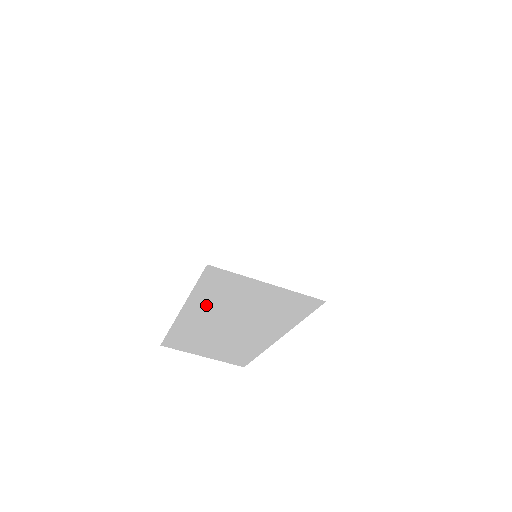
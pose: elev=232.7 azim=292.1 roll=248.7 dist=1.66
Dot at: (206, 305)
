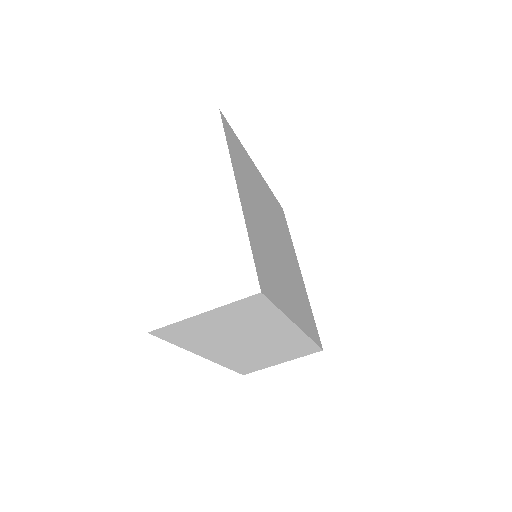
Dot at: (205, 345)
